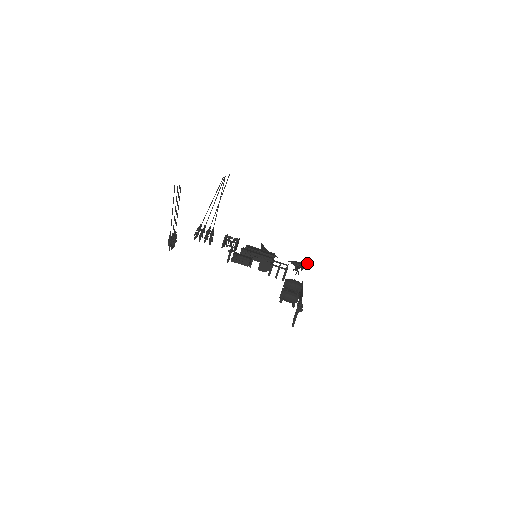
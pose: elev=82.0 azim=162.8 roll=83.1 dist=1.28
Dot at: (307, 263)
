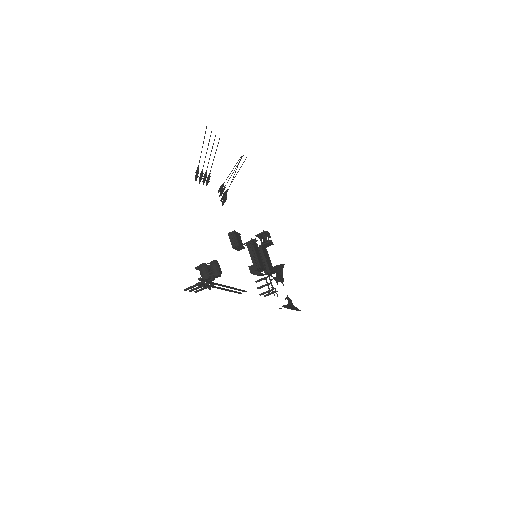
Dot at: (294, 308)
